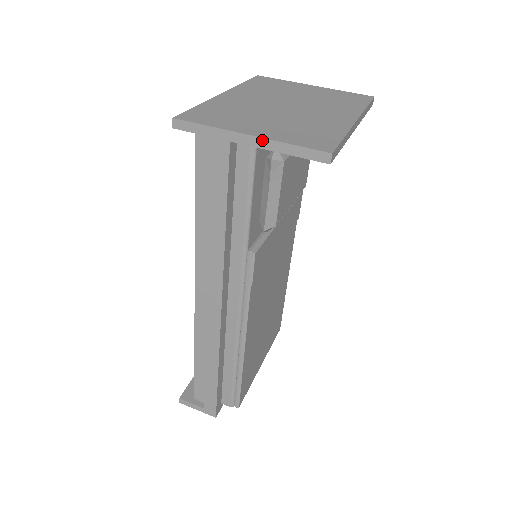
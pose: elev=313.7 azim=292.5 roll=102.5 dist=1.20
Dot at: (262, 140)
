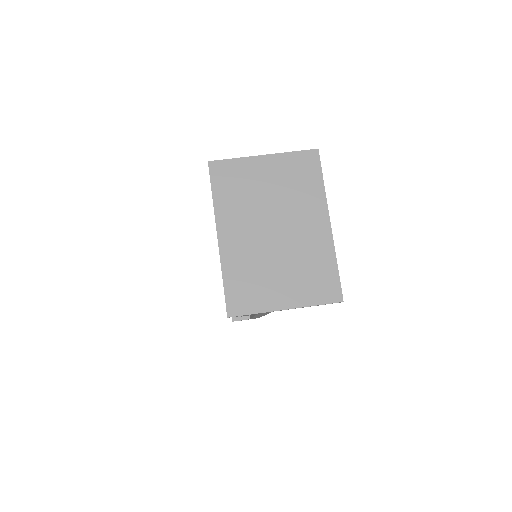
Dot at: occluded
